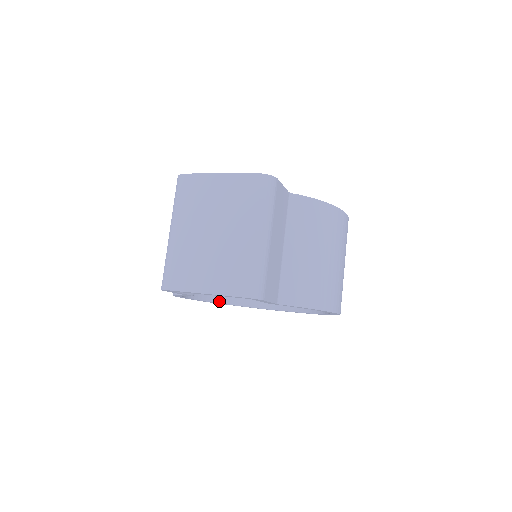
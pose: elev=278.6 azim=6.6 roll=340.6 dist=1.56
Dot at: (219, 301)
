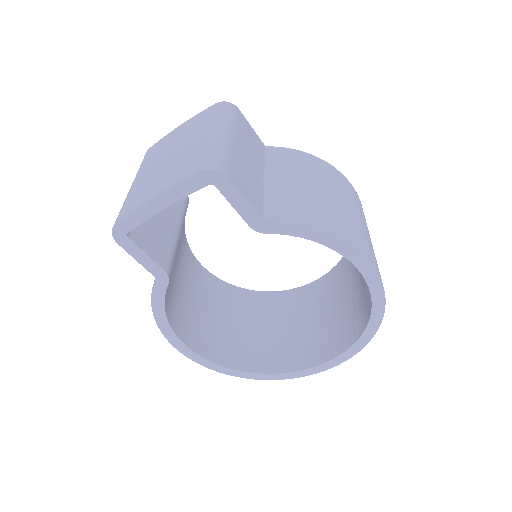
Dot at: (234, 367)
